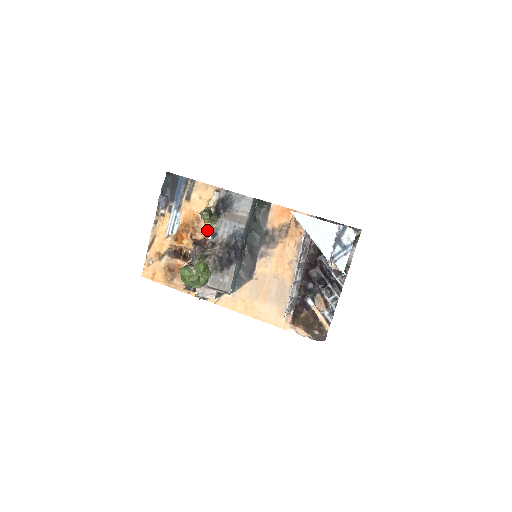
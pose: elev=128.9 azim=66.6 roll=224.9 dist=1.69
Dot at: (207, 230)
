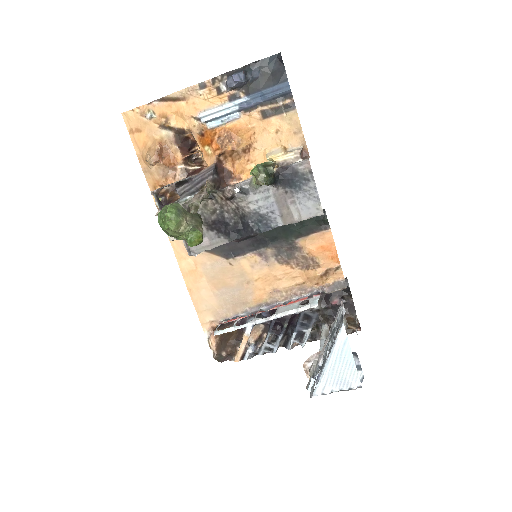
Dot at: (243, 168)
